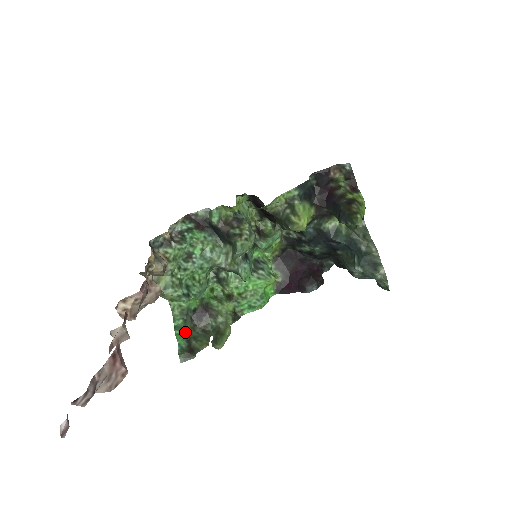
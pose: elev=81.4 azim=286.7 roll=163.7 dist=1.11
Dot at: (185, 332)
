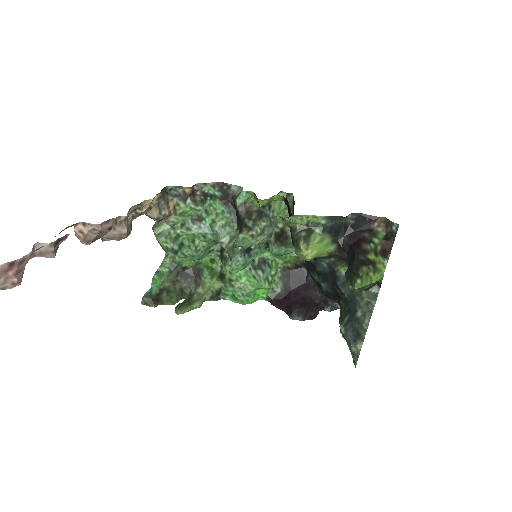
Dot at: (164, 281)
